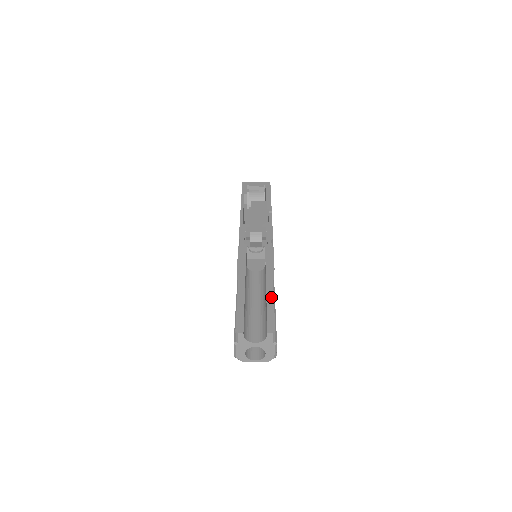
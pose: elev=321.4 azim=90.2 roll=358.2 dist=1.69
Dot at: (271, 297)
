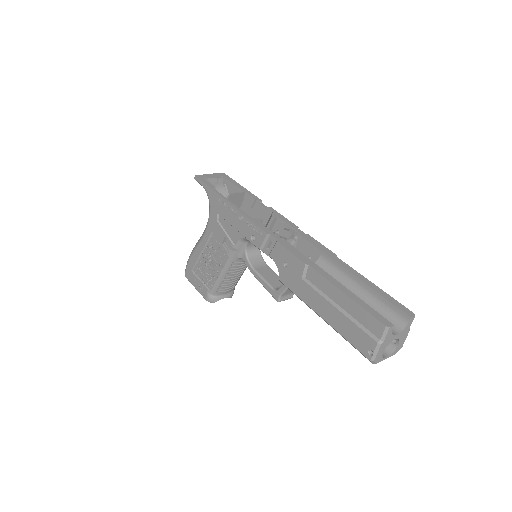
Dot at: (370, 283)
